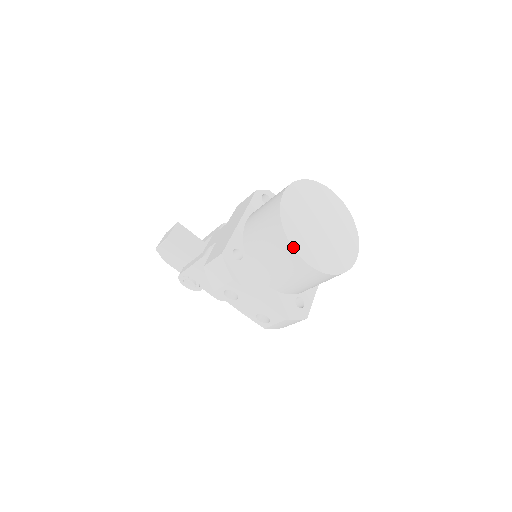
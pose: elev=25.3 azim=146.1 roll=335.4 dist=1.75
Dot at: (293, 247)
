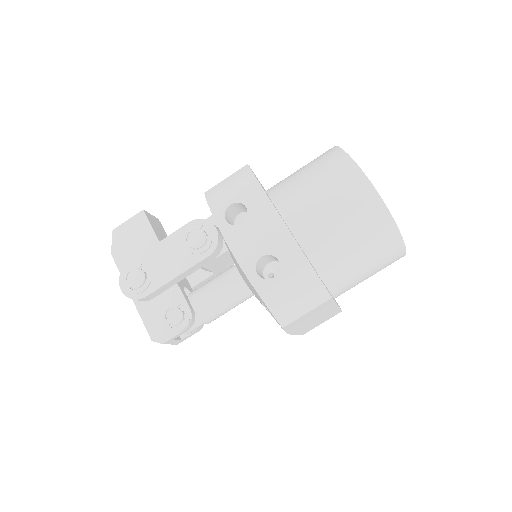
Dot at: occluded
